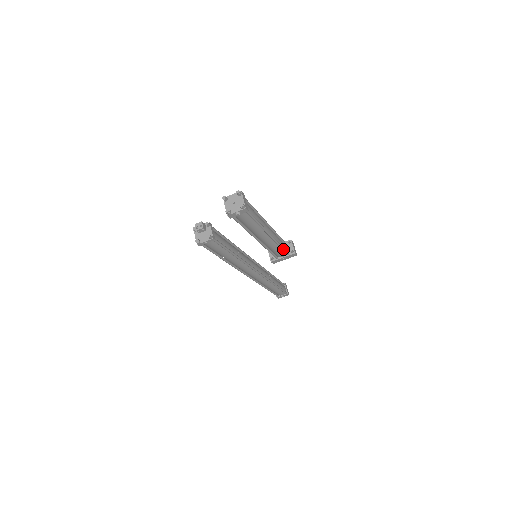
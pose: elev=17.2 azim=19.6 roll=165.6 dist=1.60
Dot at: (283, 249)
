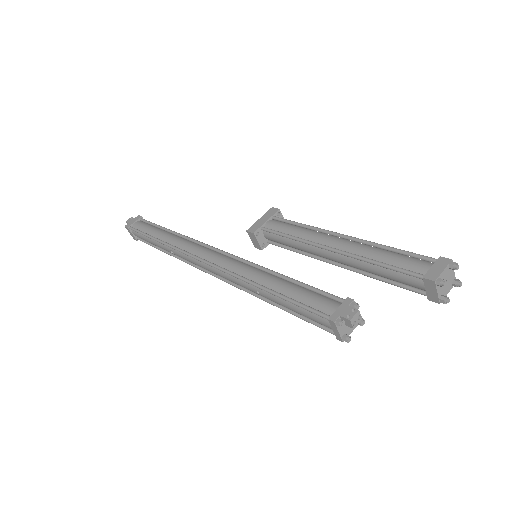
Dot at: occluded
